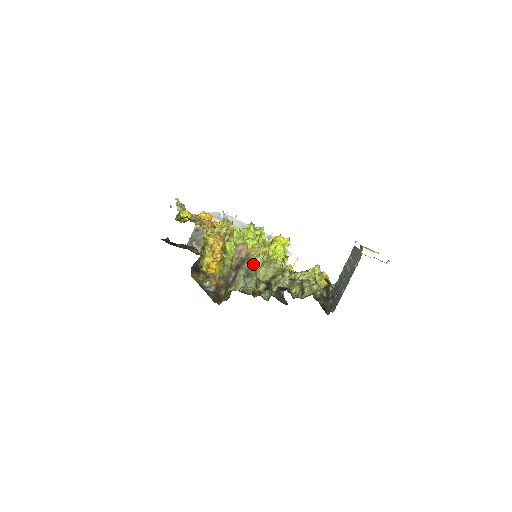
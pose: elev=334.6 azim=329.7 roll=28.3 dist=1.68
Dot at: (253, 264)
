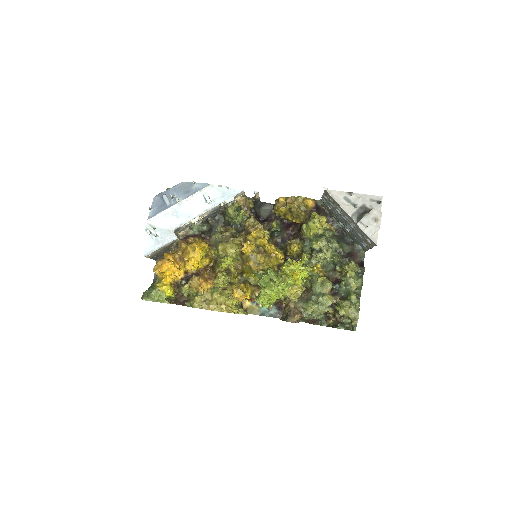
Dot at: occluded
